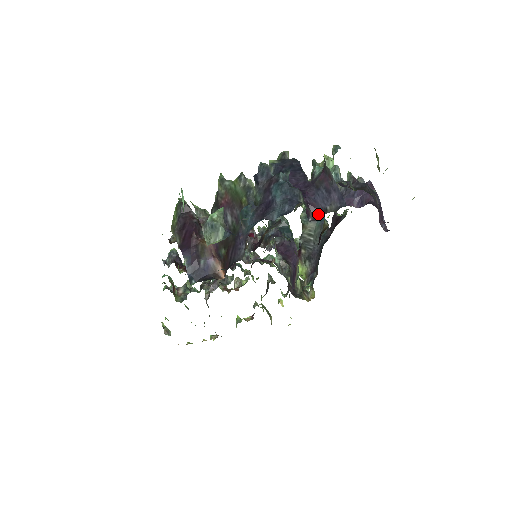
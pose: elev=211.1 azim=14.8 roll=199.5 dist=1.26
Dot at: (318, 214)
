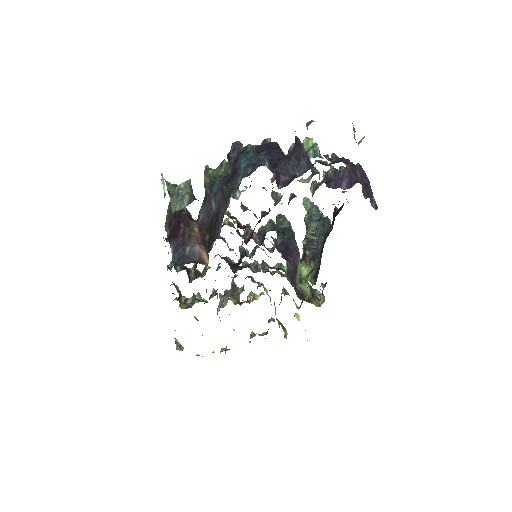
Dot at: (288, 181)
